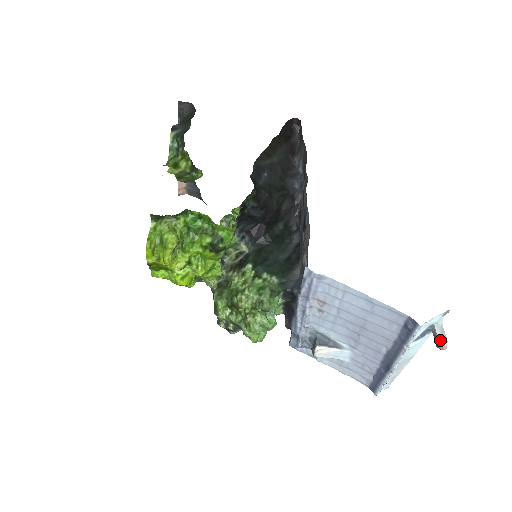
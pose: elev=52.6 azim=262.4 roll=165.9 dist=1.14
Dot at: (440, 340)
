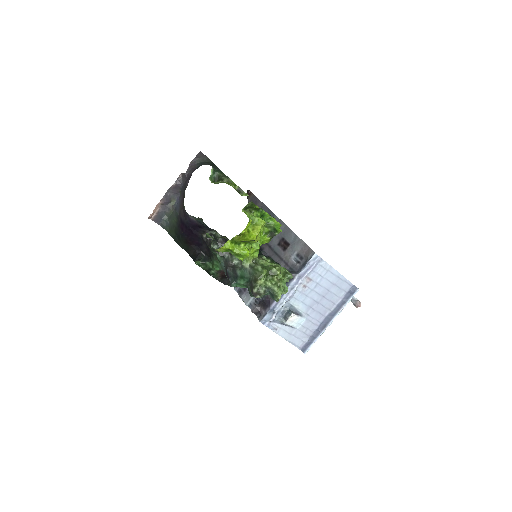
Dot at: (359, 301)
